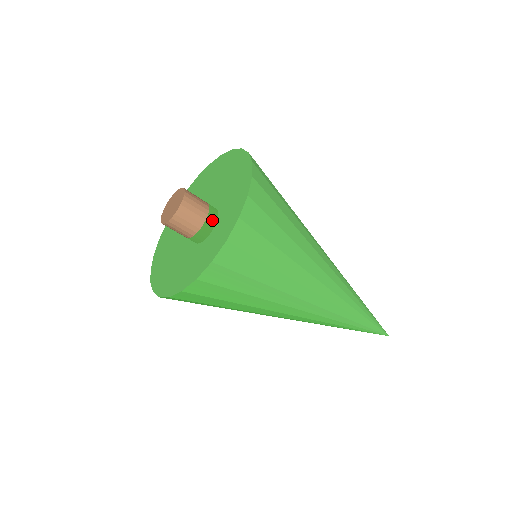
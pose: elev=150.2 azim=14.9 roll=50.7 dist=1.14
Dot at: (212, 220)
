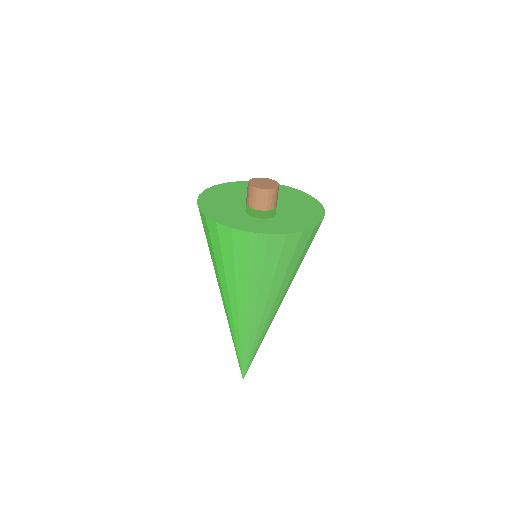
Dot at: (277, 215)
